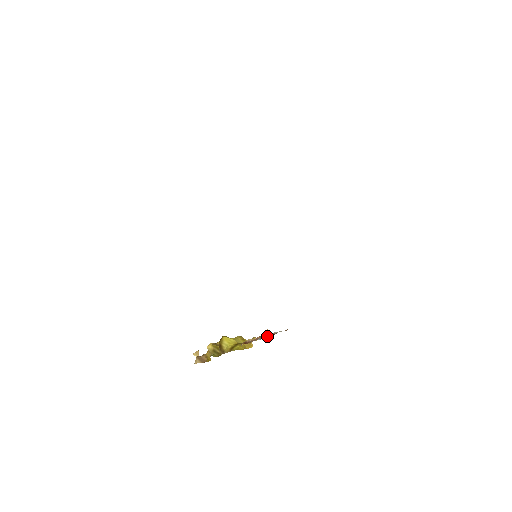
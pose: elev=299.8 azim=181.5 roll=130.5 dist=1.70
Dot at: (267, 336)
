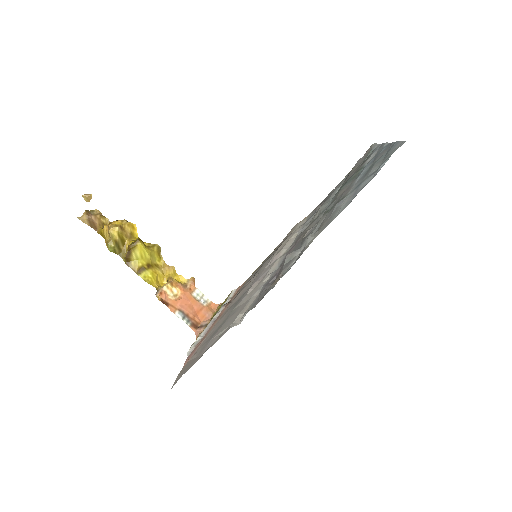
Dot at: (191, 319)
